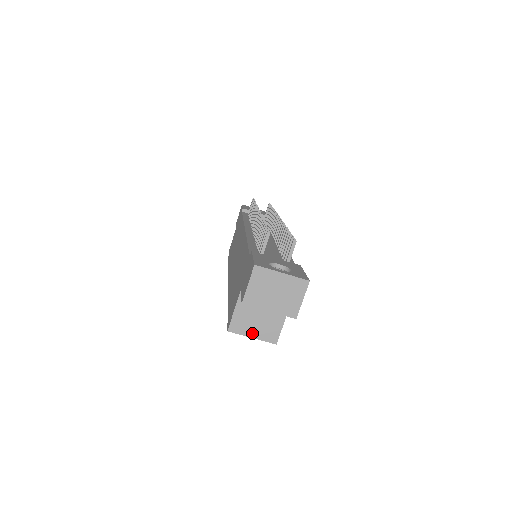
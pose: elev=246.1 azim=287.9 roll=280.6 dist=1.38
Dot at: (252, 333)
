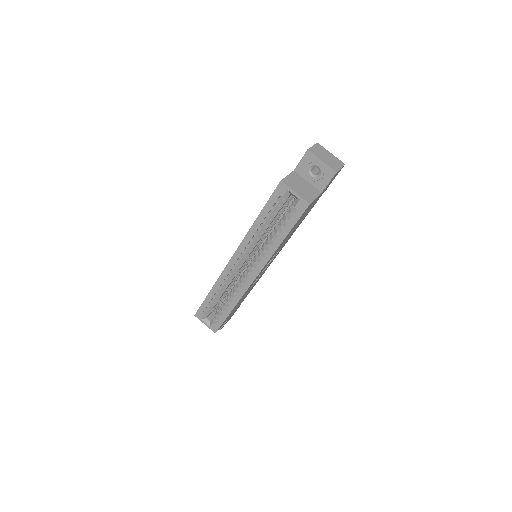
Dot at: (296, 190)
